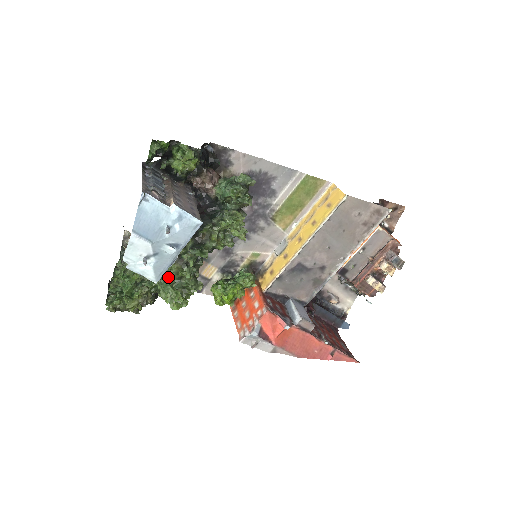
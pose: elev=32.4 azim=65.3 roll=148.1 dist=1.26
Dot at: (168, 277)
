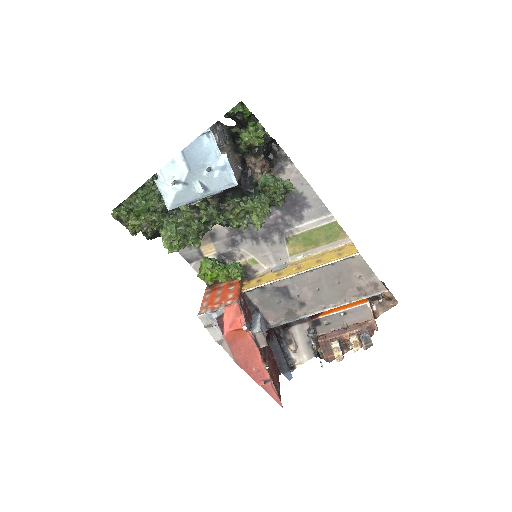
Dot at: (178, 220)
